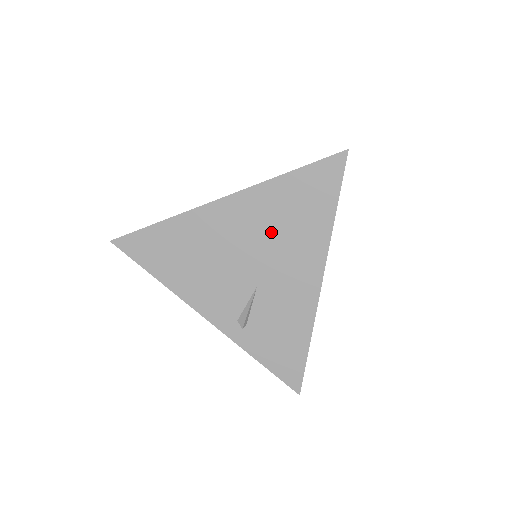
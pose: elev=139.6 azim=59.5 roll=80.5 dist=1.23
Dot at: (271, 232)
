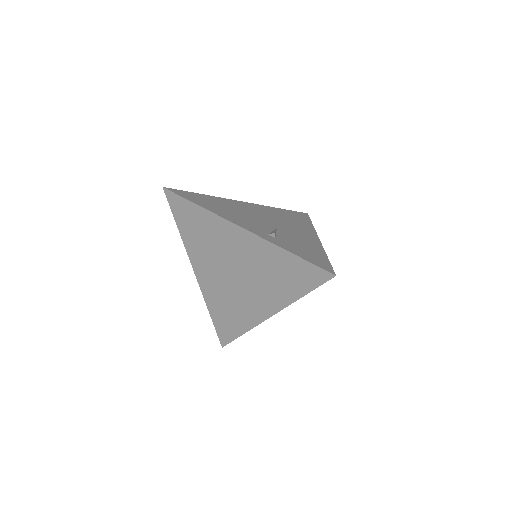
Dot at: (278, 217)
